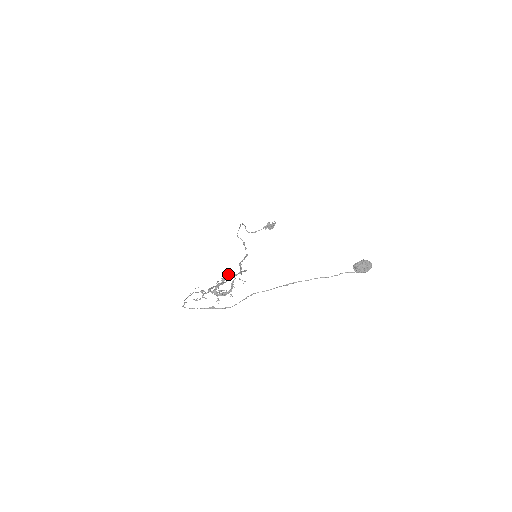
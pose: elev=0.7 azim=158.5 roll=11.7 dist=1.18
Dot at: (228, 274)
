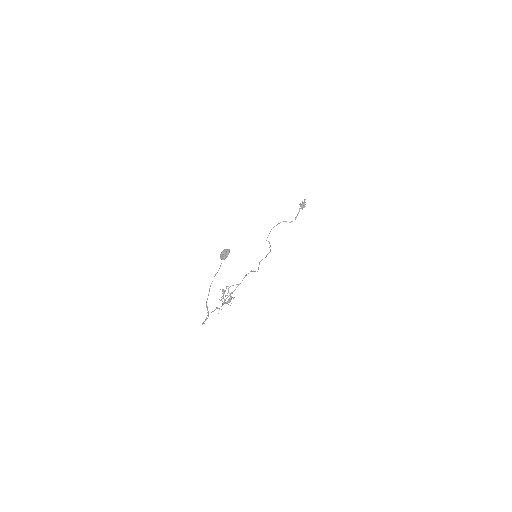
Dot at: (222, 290)
